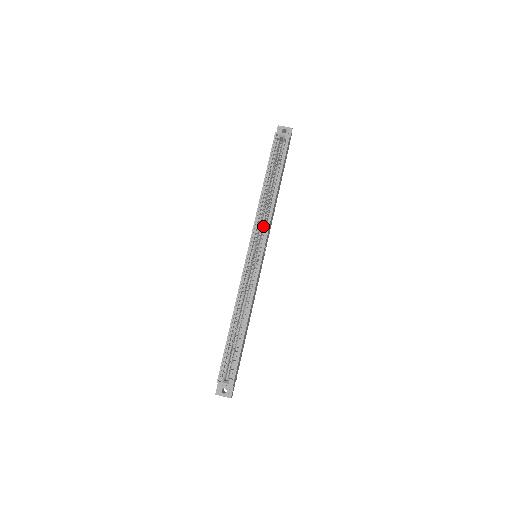
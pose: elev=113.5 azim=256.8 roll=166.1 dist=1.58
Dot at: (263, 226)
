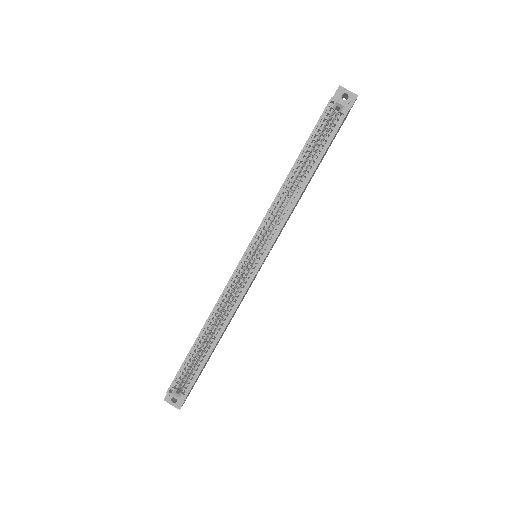
Dot at: (274, 225)
